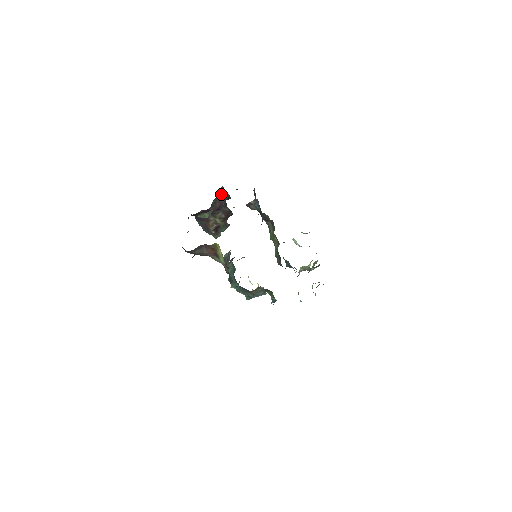
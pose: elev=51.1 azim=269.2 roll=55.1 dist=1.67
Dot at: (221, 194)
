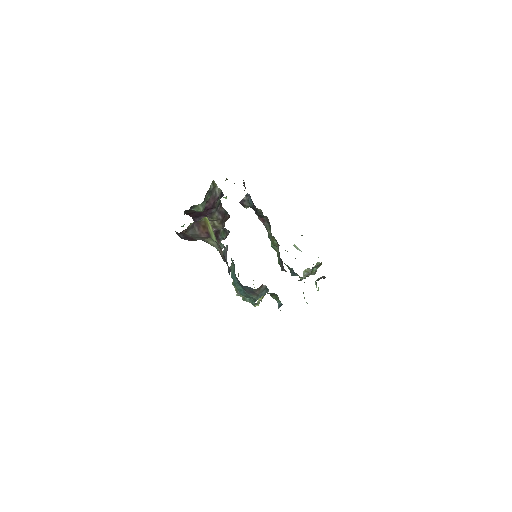
Dot at: (213, 189)
